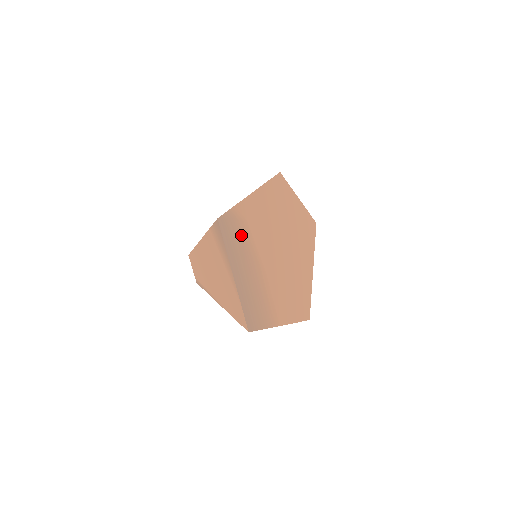
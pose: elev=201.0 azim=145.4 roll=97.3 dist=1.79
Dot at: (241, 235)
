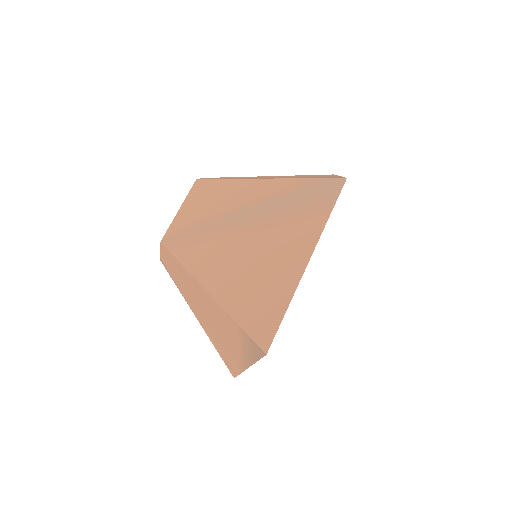
Dot at: occluded
